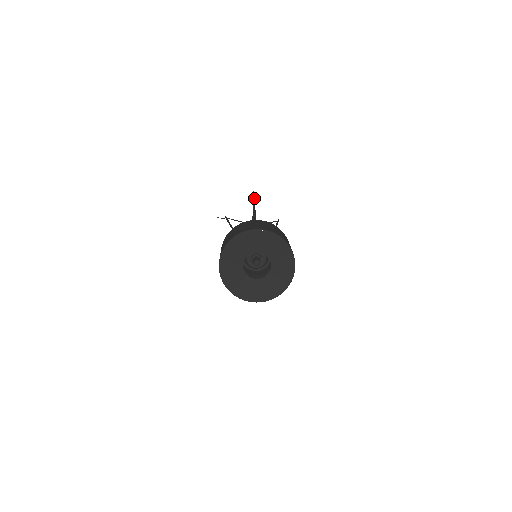
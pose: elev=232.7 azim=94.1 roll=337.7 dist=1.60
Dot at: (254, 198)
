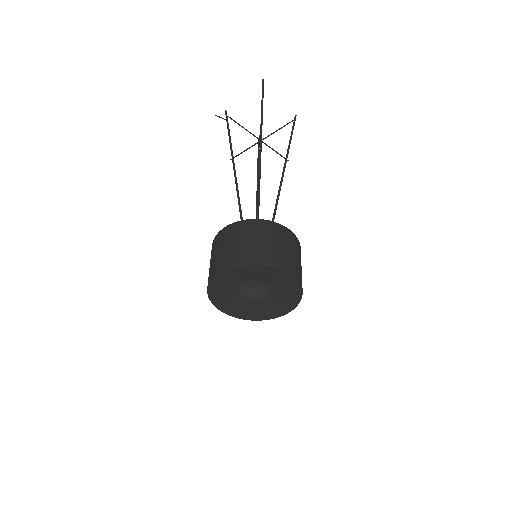
Dot at: (262, 102)
